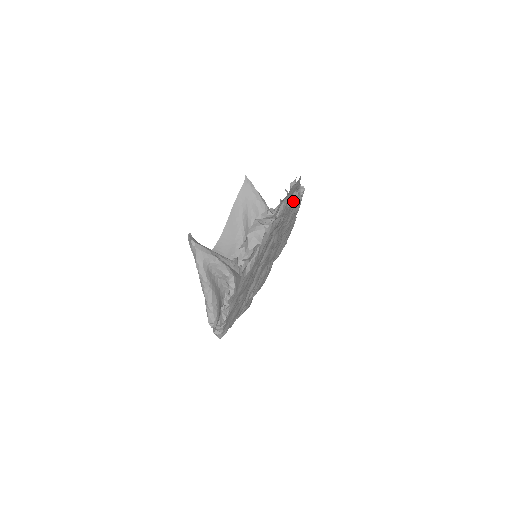
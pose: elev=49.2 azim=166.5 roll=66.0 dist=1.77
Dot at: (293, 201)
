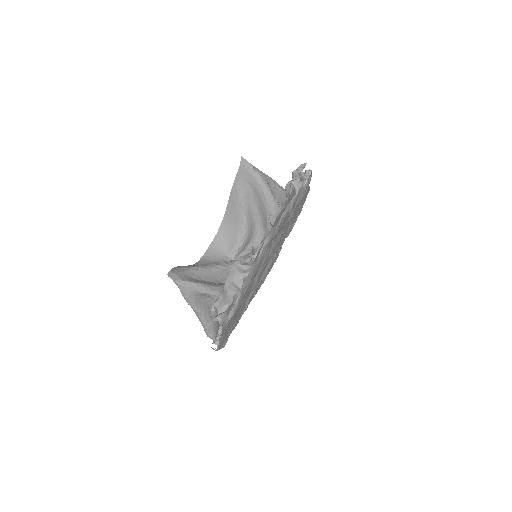
Dot at: (290, 207)
